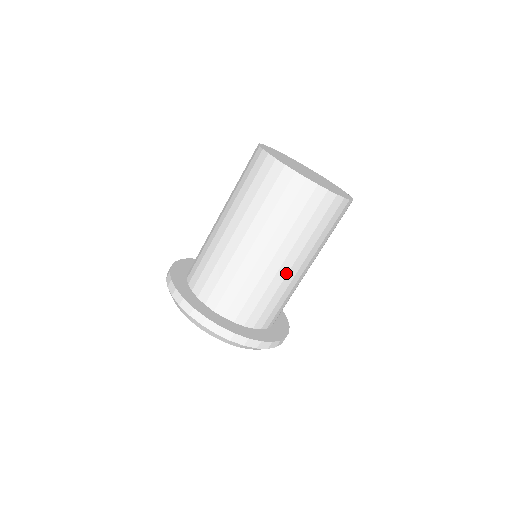
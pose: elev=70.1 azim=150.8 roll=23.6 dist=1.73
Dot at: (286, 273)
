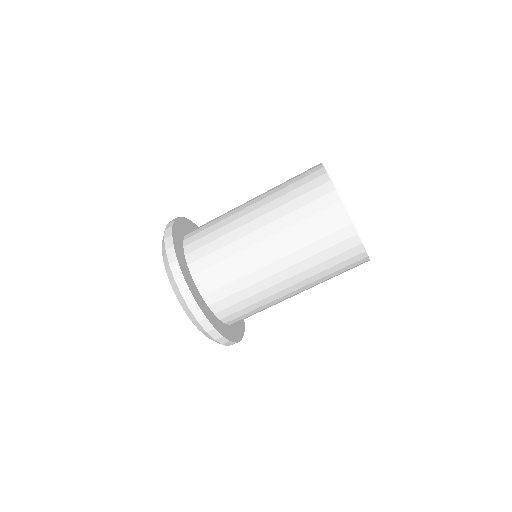
Dot at: occluded
